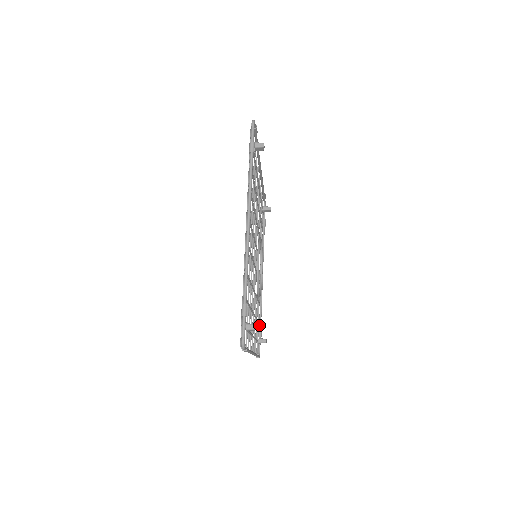
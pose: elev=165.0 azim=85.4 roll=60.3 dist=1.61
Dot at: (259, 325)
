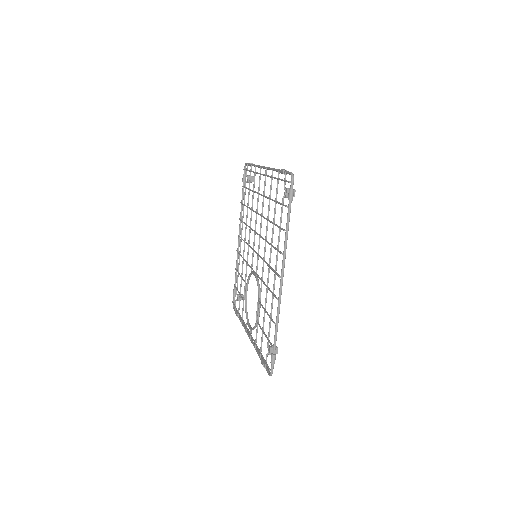
Dot at: (261, 358)
